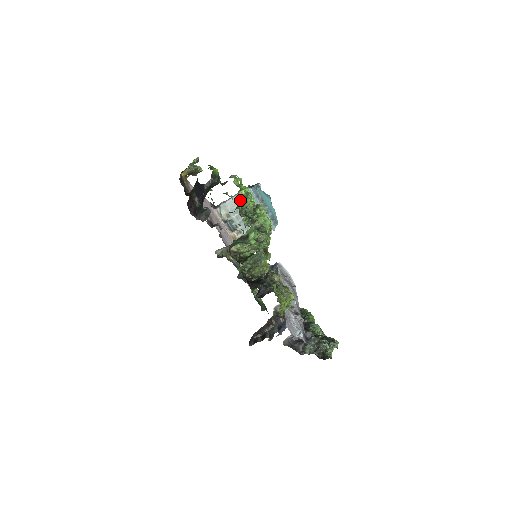
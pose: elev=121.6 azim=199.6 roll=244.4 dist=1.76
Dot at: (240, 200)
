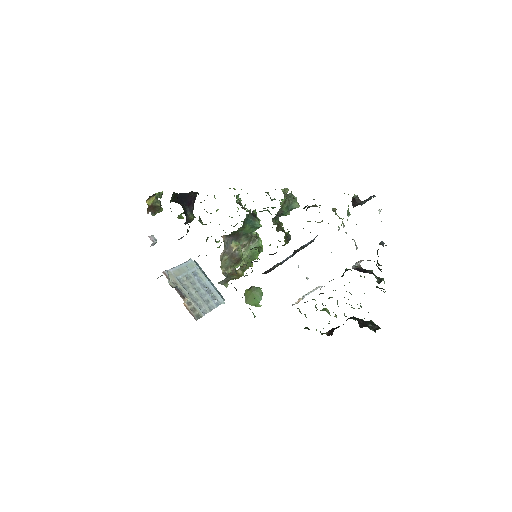
Dot at: (184, 270)
